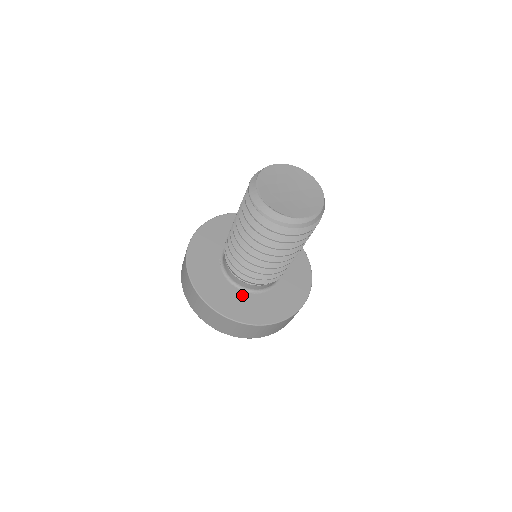
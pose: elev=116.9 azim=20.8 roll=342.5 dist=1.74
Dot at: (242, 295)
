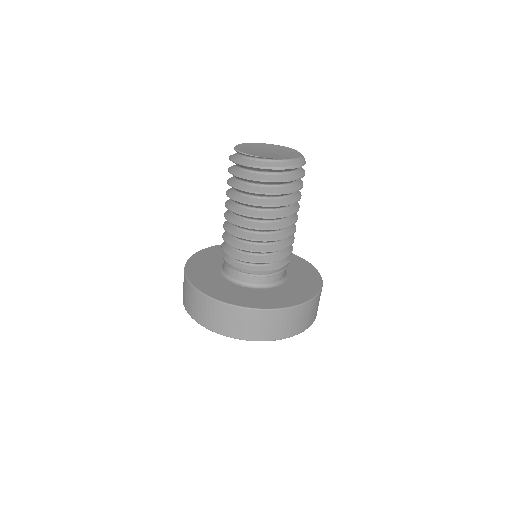
Dot at: (284, 287)
